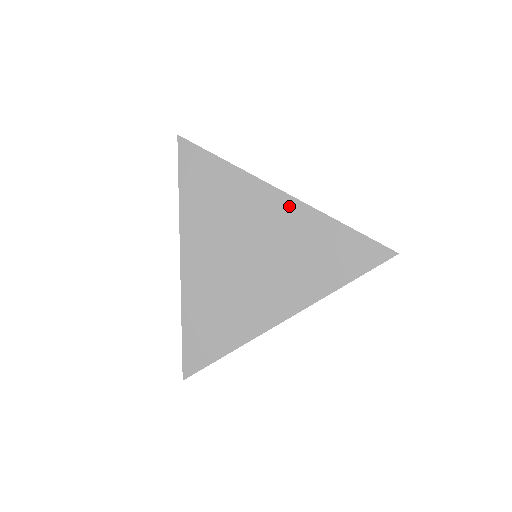
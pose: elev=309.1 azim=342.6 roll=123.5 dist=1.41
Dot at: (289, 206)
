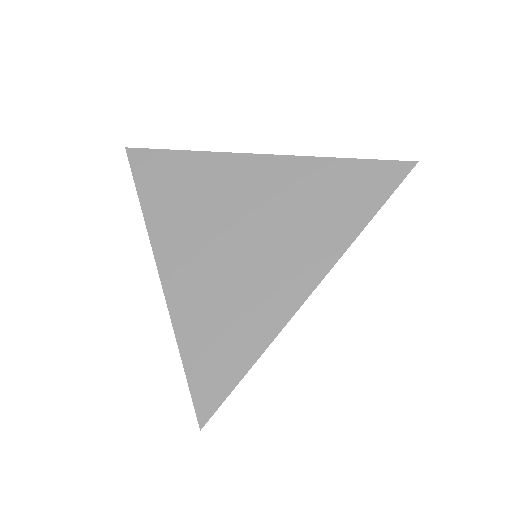
Dot at: (267, 165)
